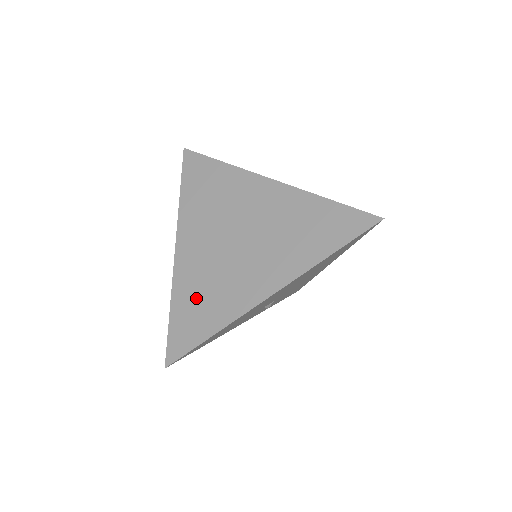
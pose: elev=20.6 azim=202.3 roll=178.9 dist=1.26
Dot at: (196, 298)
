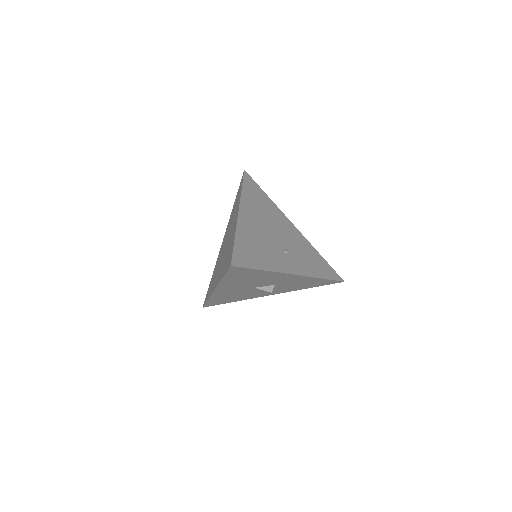
Dot at: occluded
